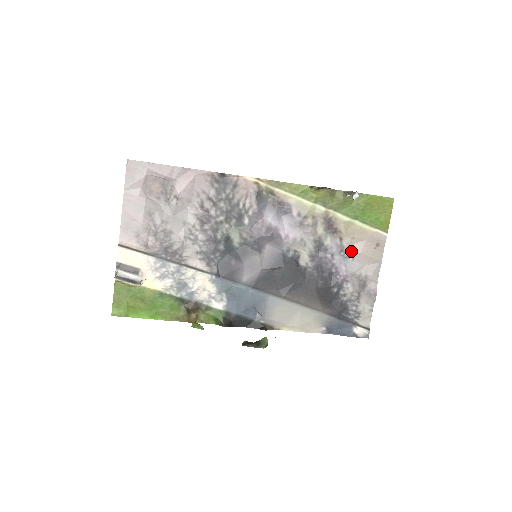
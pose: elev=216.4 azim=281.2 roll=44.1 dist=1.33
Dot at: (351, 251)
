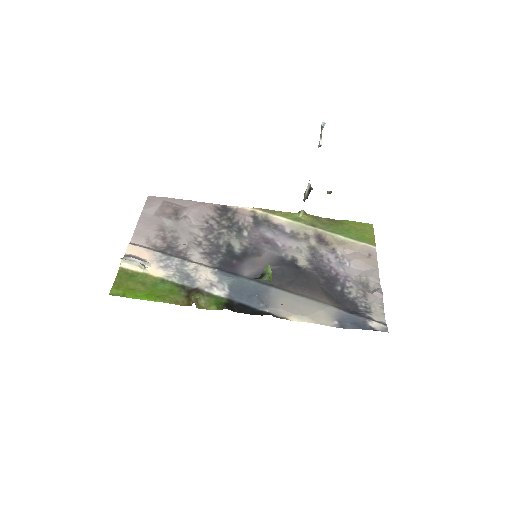
Dot at: (346, 259)
